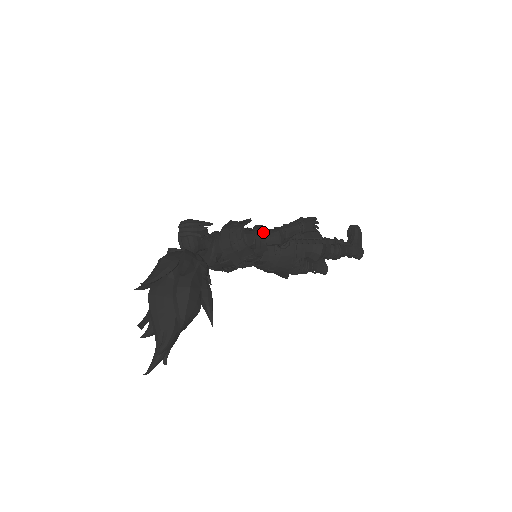
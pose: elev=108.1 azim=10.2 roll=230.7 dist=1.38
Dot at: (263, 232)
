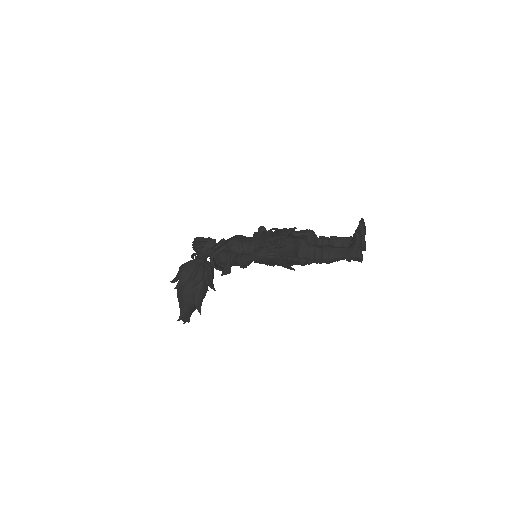
Dot at: (231, 257)
